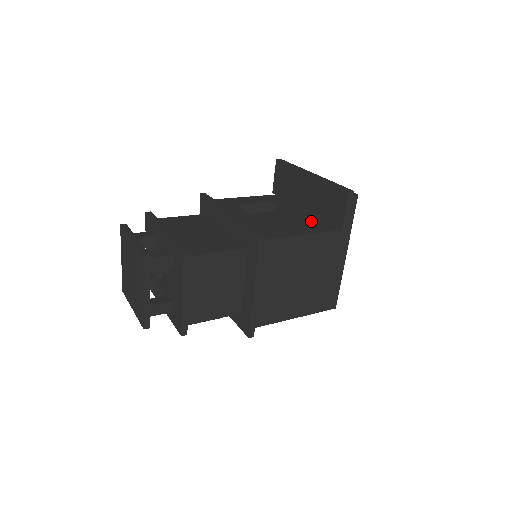
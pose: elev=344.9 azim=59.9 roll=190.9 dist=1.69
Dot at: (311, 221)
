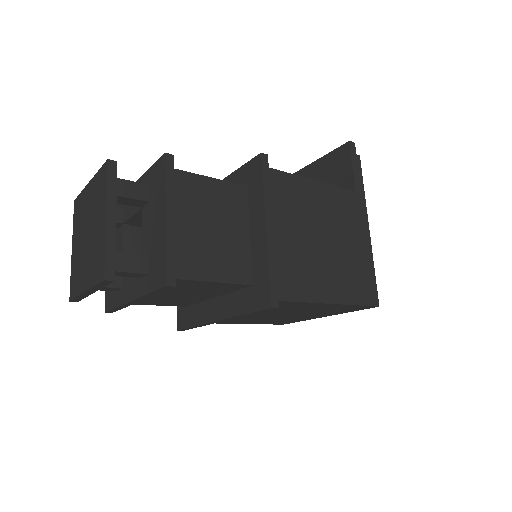
Dot at: occluded
